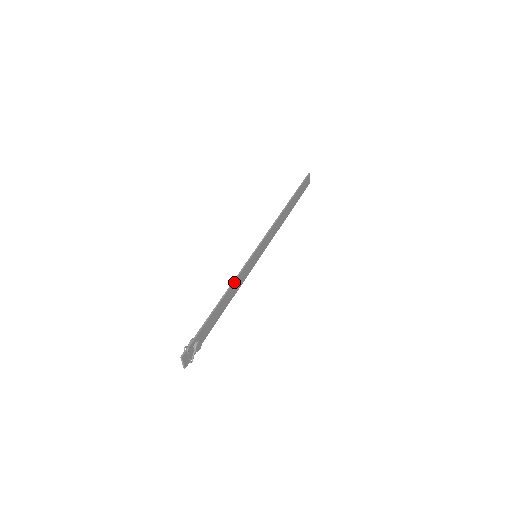
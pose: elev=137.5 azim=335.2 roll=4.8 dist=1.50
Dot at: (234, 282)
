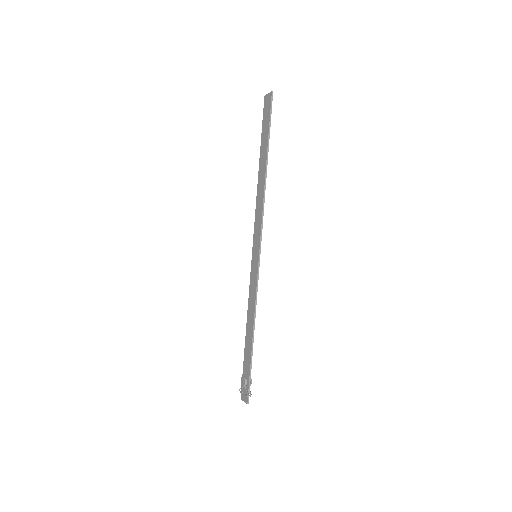
Dot at: occluded
